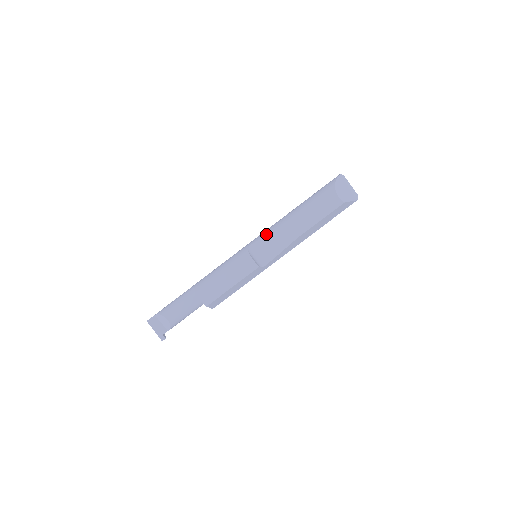
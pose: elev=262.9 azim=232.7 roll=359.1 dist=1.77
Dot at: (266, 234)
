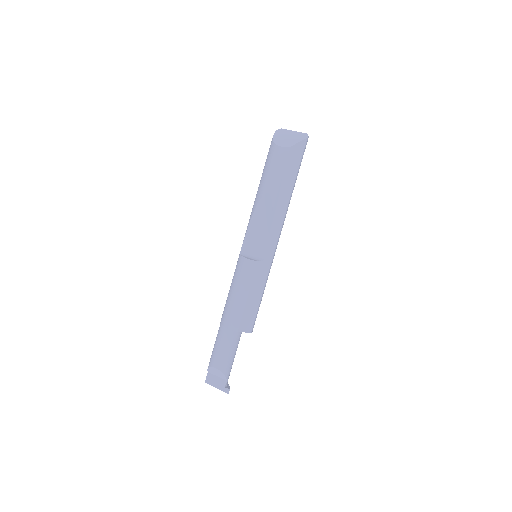
Dot at: occluded
